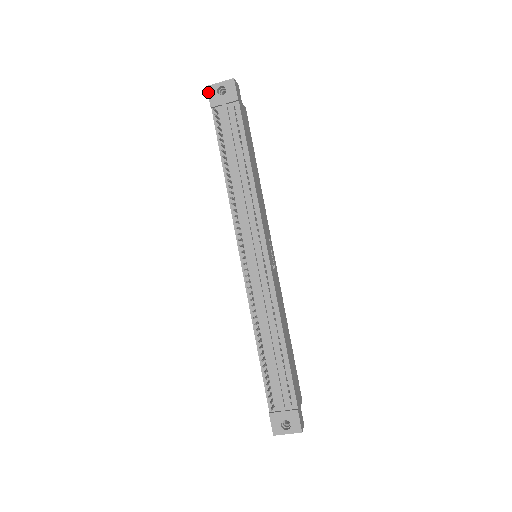
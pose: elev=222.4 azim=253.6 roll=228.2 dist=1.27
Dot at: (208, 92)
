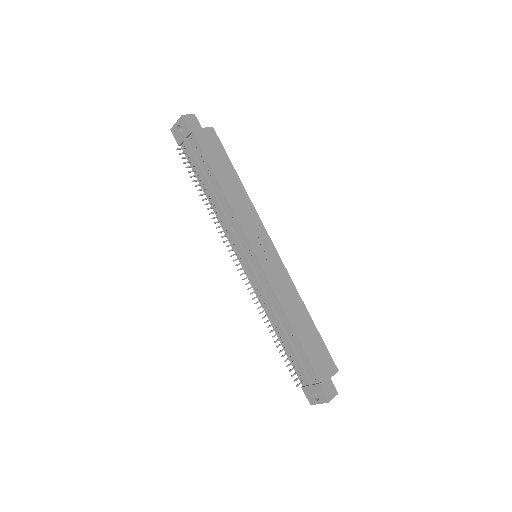
Dot at: (173, 134)
